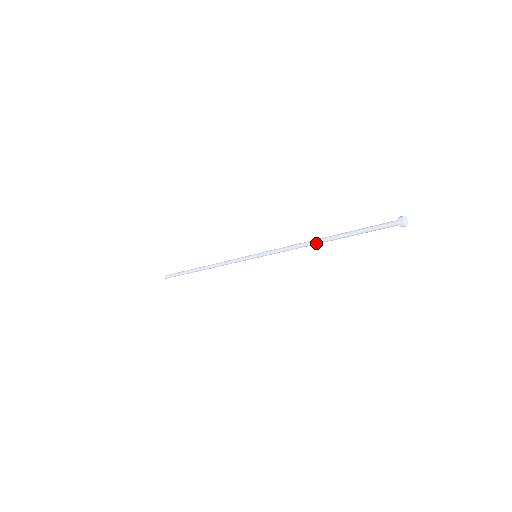
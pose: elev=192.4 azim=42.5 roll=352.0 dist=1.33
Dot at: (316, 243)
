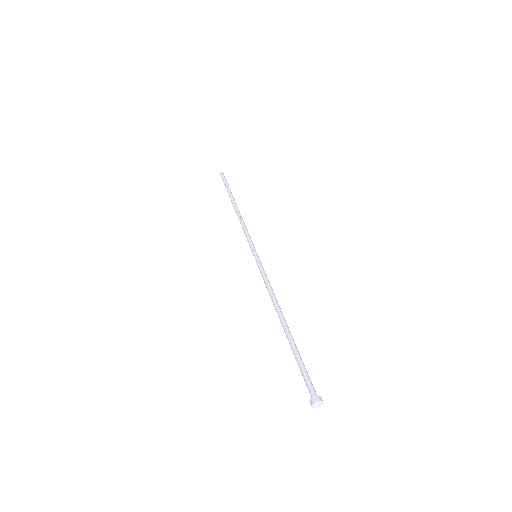
Dot at: (279, 317)
